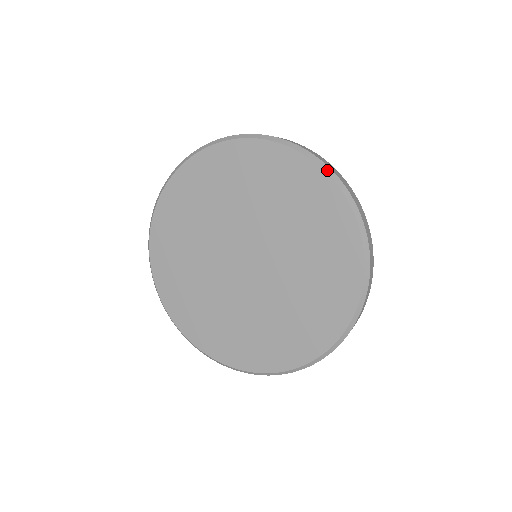
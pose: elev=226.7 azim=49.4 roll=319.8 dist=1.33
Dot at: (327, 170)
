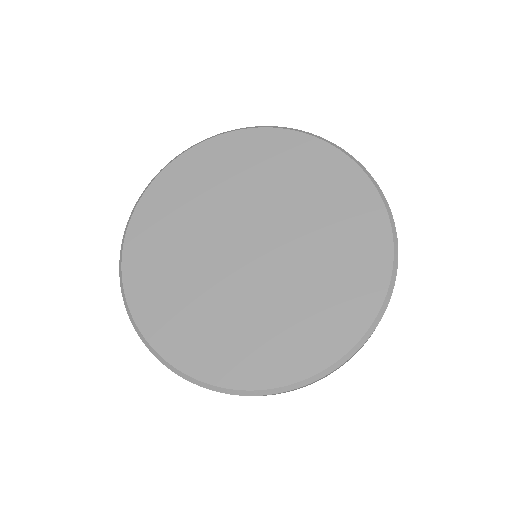
Dot at: (376, 185)
